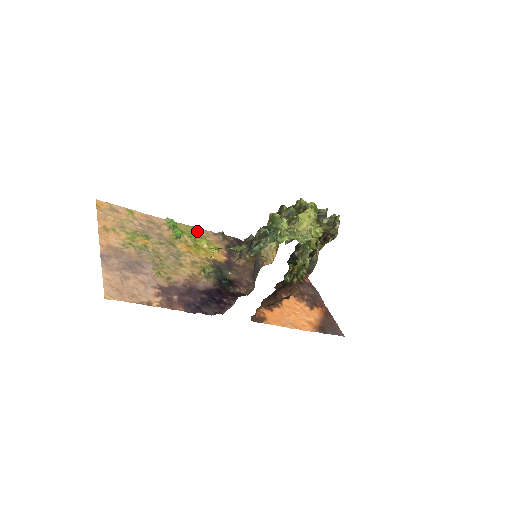
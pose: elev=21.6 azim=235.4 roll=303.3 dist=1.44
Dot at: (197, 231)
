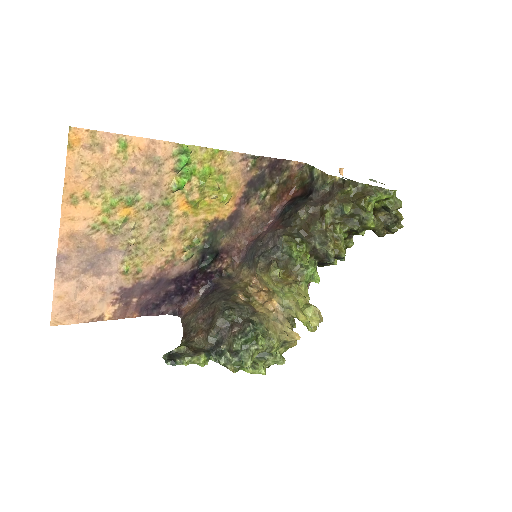
Dot at: (219, 157)
